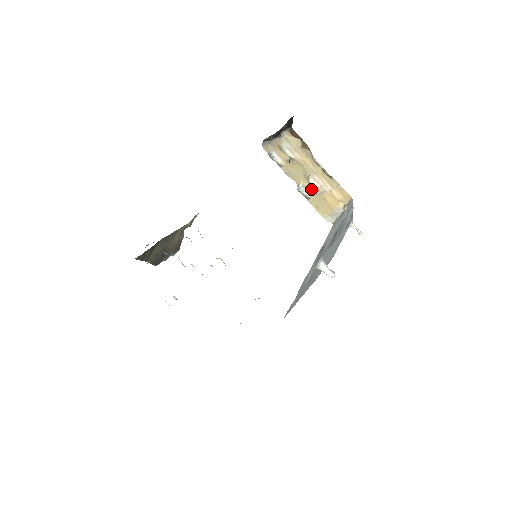
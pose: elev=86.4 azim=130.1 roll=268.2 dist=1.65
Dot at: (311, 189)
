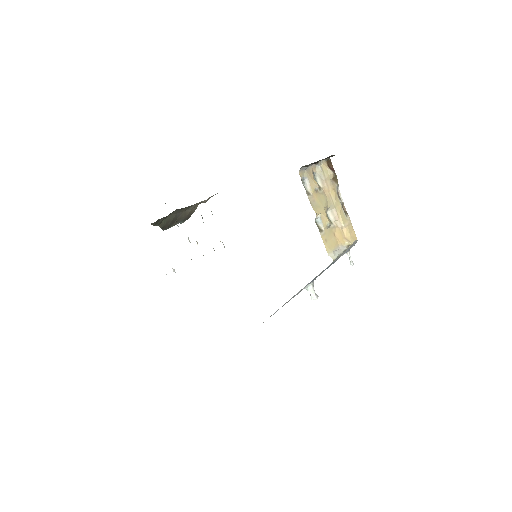
Dot at: (326, 222)
